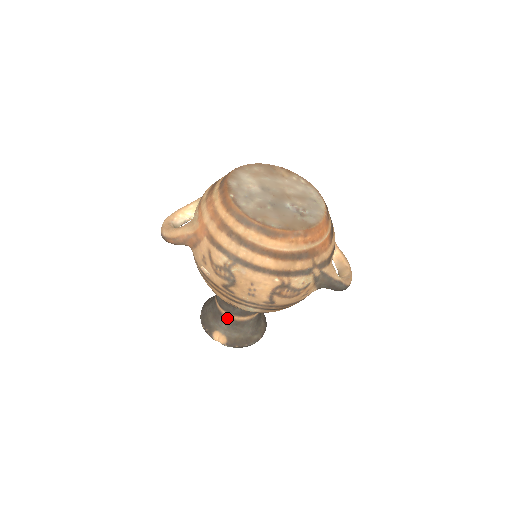
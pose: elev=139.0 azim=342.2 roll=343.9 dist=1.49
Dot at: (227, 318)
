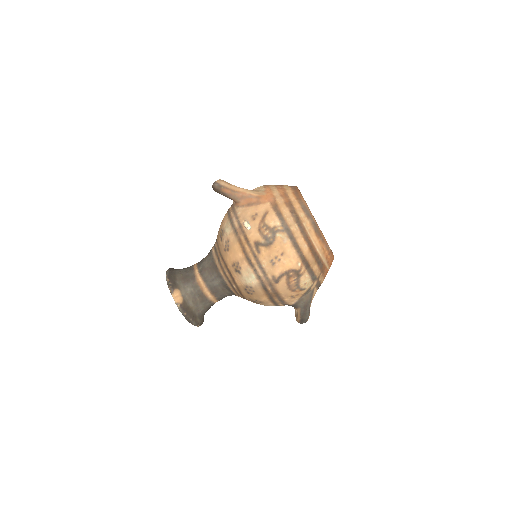
Dot at: (197, 285)
